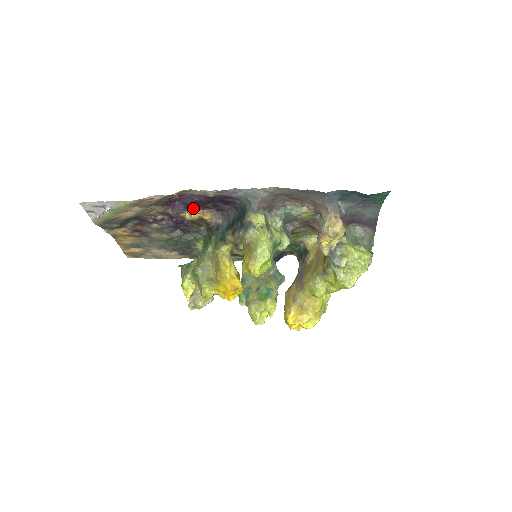
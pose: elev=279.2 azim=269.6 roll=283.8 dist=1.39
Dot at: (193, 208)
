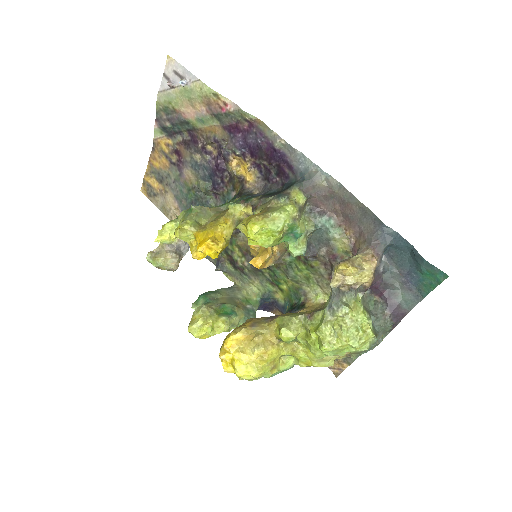
Dot at: (247, 155)
